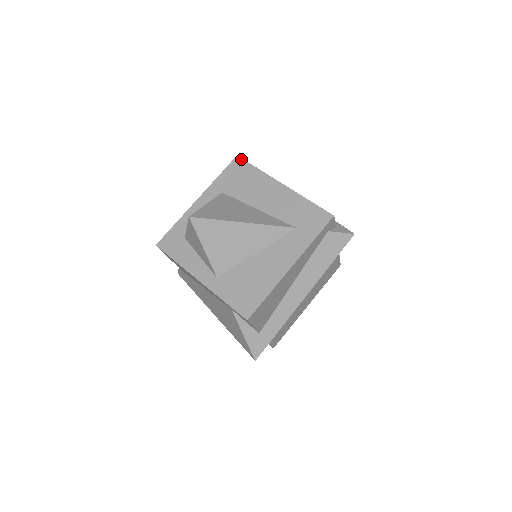
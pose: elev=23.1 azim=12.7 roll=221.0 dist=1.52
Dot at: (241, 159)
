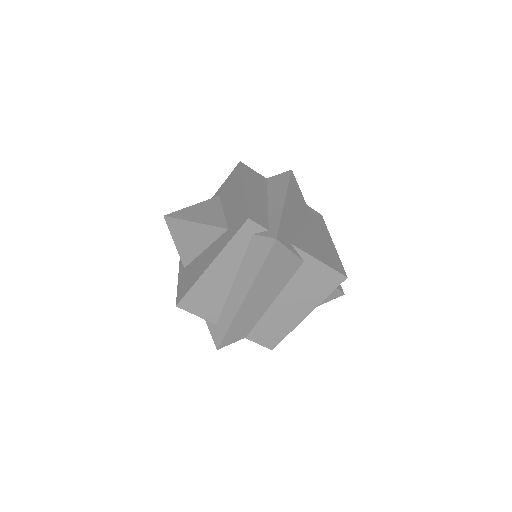
Dot at: (240, 164)
